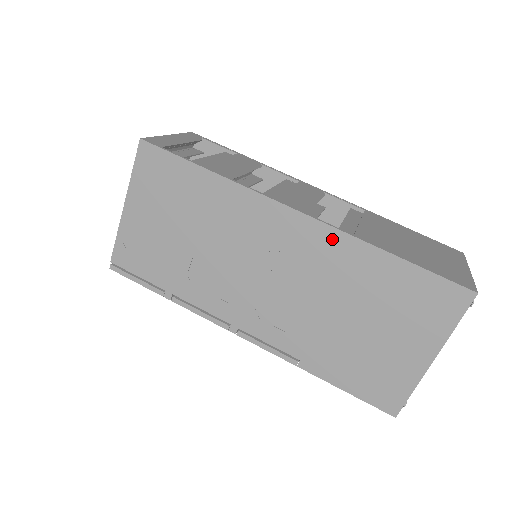
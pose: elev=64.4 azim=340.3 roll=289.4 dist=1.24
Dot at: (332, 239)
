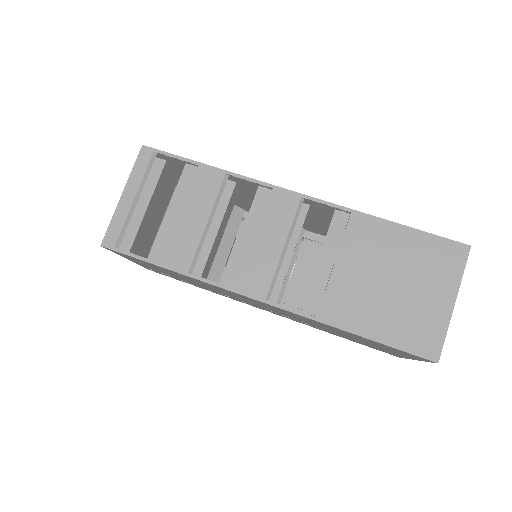
Dot at: occluded
